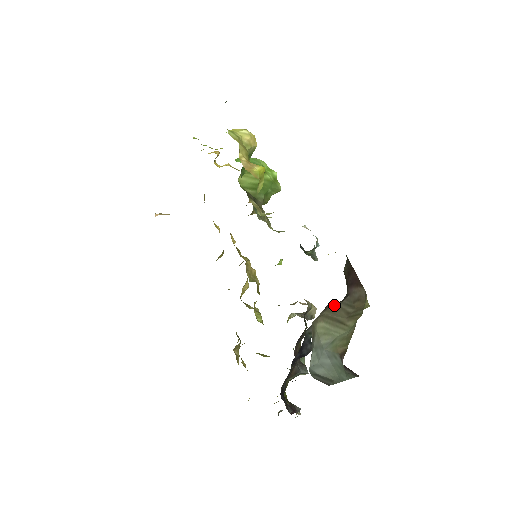
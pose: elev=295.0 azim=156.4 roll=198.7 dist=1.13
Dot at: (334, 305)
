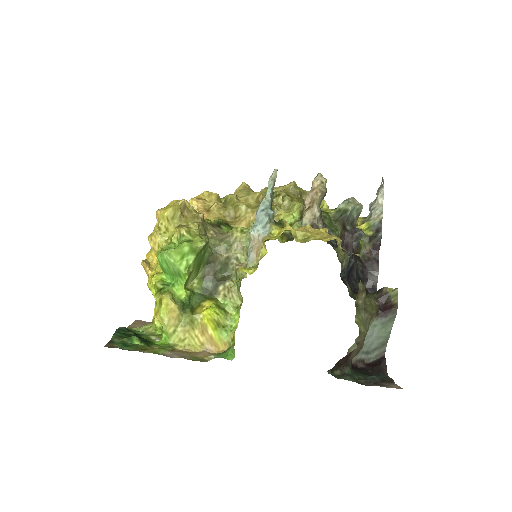
Dot at: occluded
